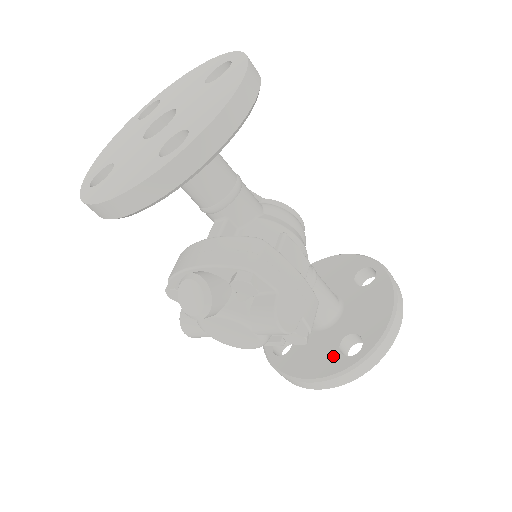
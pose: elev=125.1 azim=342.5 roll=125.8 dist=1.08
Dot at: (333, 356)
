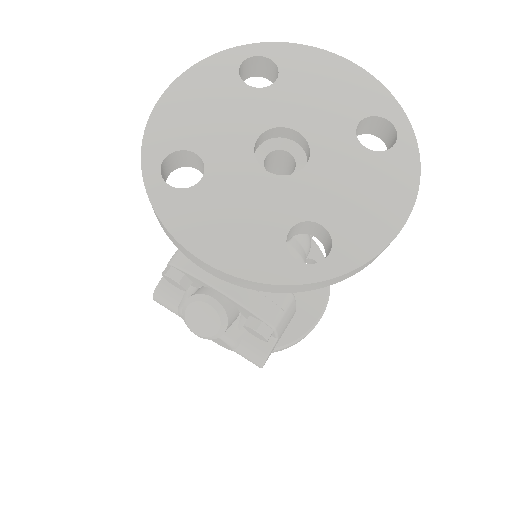
Dot at: occluded
